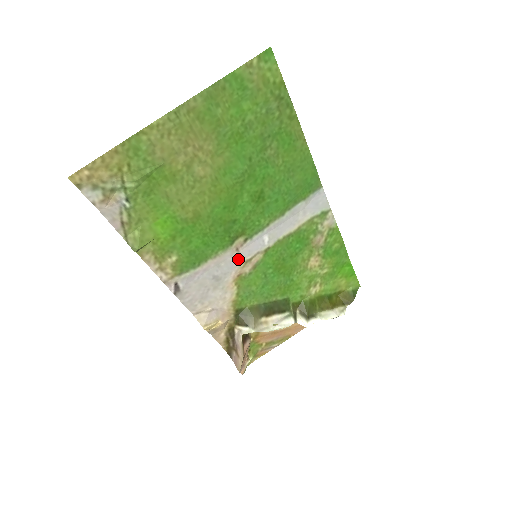
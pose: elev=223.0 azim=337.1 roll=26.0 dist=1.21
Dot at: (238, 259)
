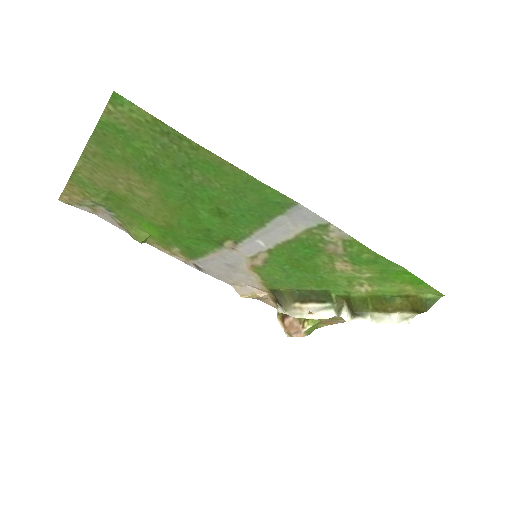
Dot at: (241, 255)
